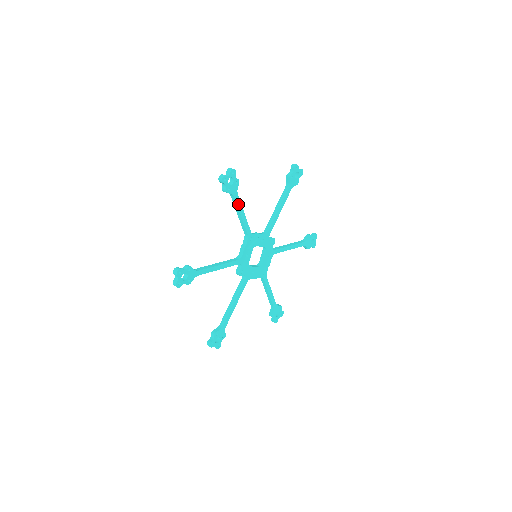
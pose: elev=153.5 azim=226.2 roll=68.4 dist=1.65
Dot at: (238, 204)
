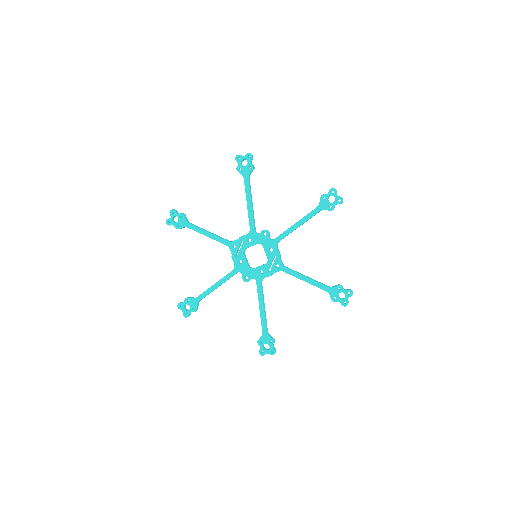
Dot at: (196, 230)
